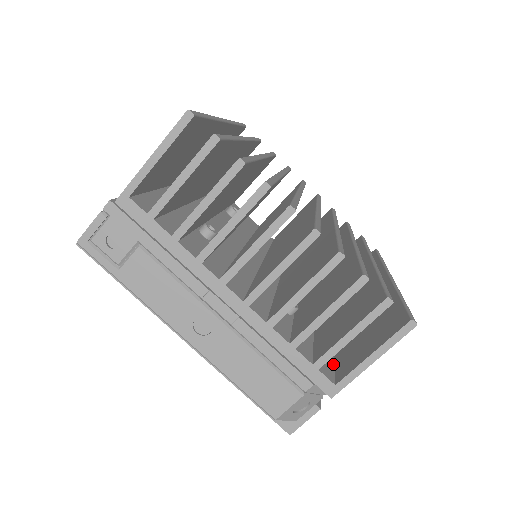
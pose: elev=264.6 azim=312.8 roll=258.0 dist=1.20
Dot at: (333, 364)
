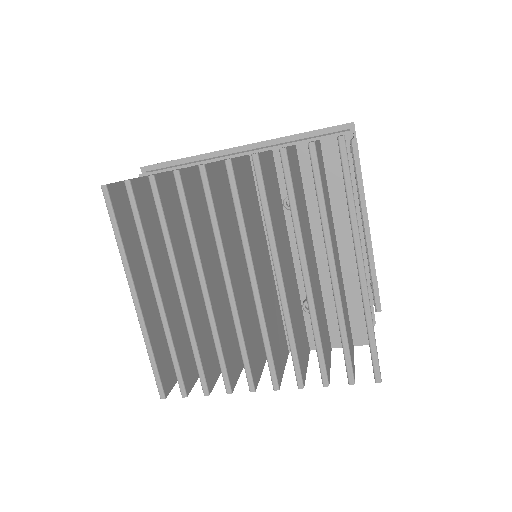
Dot at: occluded
